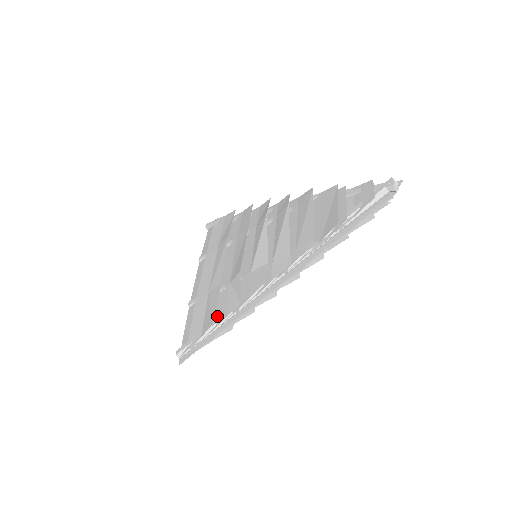
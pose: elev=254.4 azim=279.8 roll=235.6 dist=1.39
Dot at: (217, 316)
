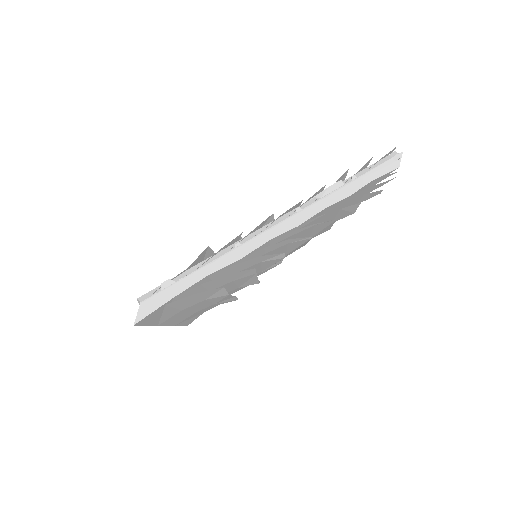
Dot at: occluded
